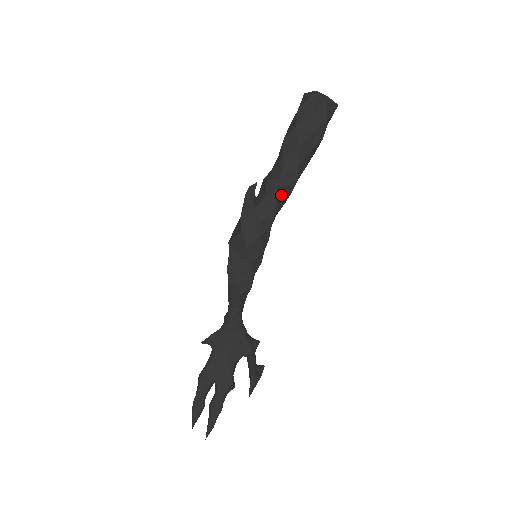
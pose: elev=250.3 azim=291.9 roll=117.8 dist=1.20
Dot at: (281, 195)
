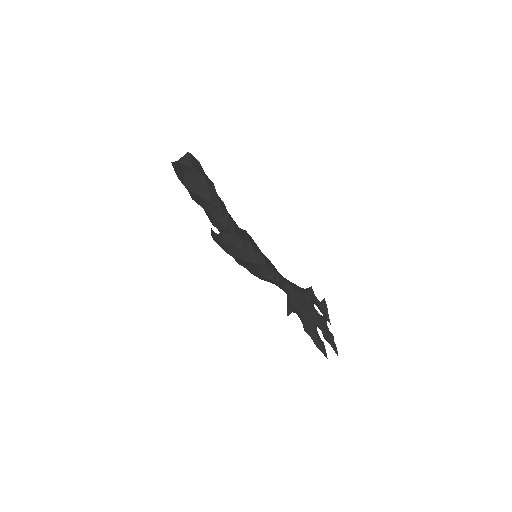
Dot at: (225, 223)
